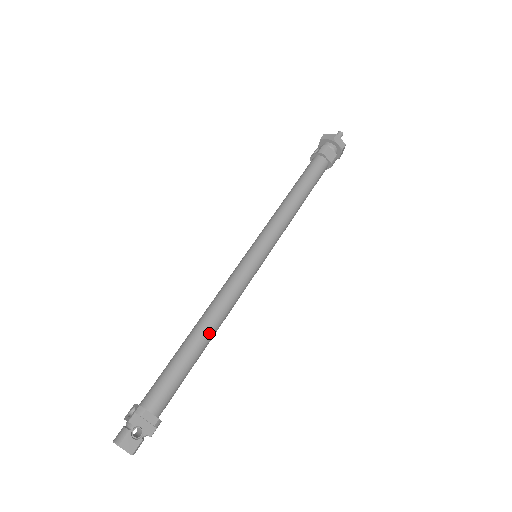
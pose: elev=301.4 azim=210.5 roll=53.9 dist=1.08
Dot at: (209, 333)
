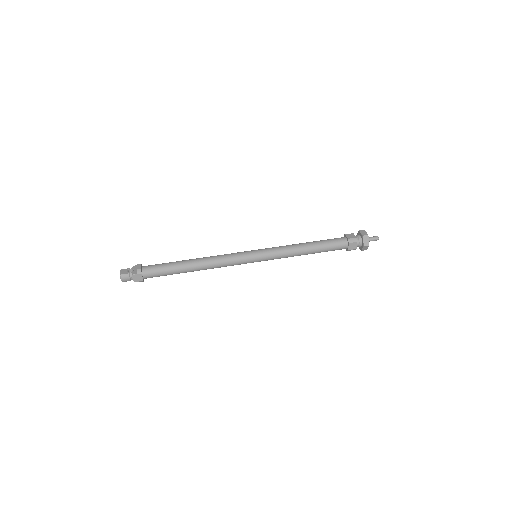
Dot at: (196, 260)
